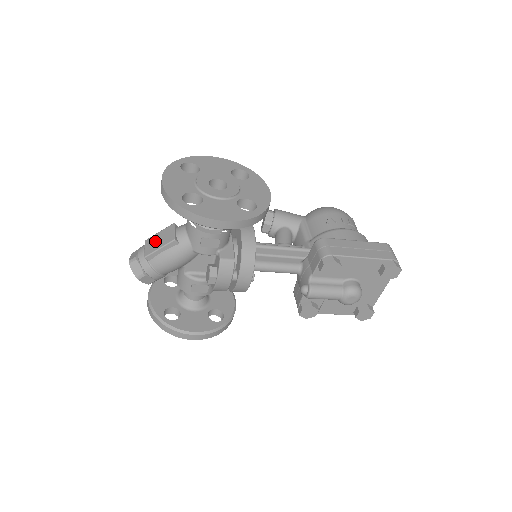
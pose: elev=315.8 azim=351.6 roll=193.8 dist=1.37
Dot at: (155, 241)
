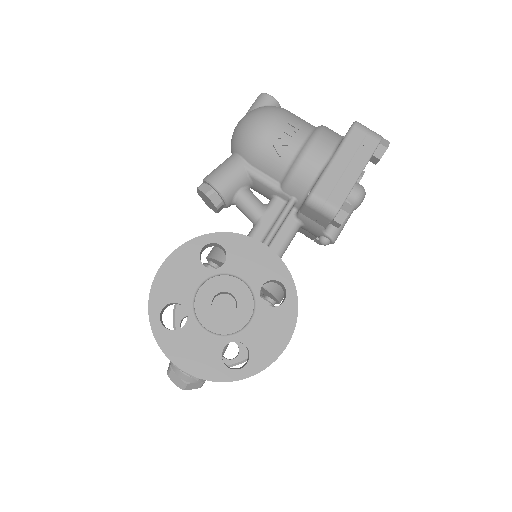
Dot at: occluded
